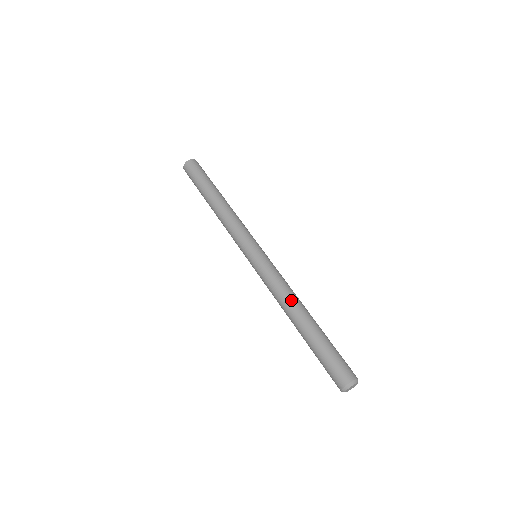
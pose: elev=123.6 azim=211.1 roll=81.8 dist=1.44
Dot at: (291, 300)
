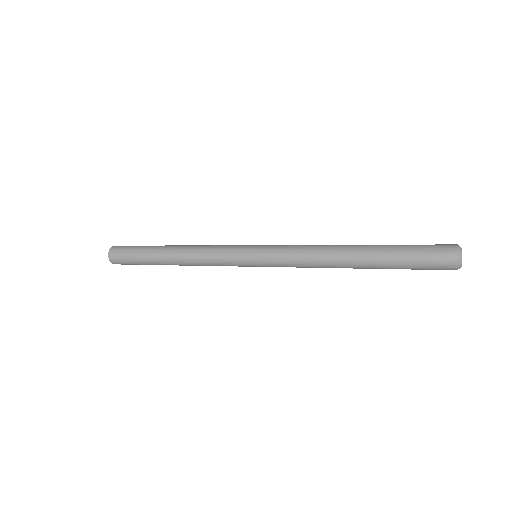
Dot at: (331, 245)
